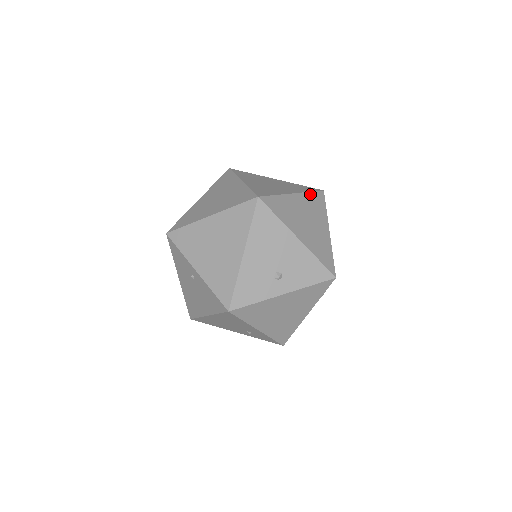
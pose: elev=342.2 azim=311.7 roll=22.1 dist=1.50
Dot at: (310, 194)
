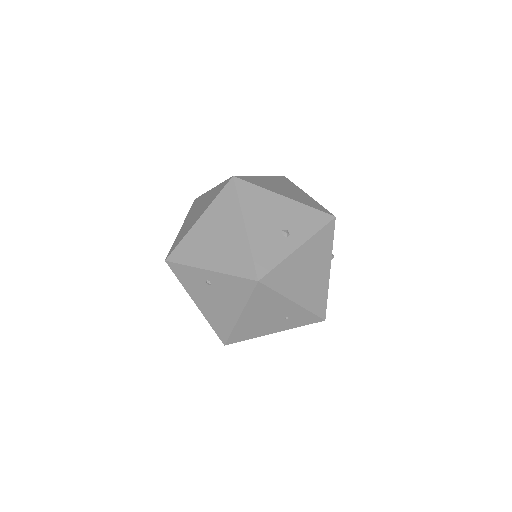
Dot at: (275, 177)
